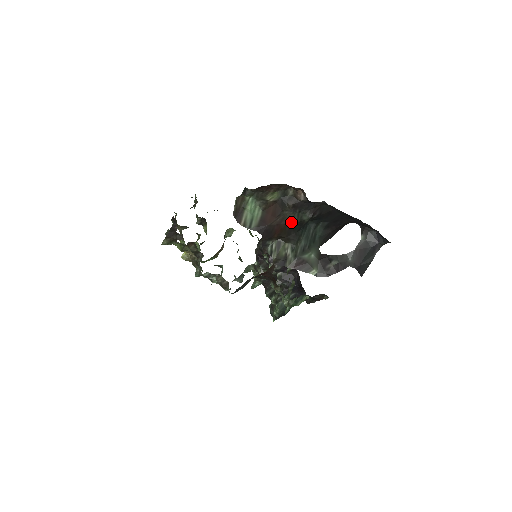
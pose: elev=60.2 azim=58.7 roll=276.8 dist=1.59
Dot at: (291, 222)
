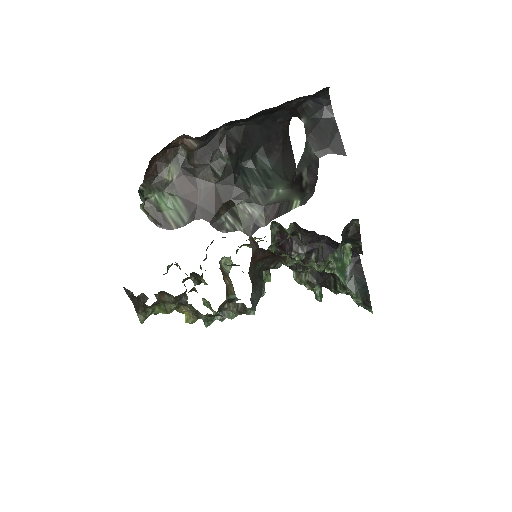
Dot at: (216, 179)
